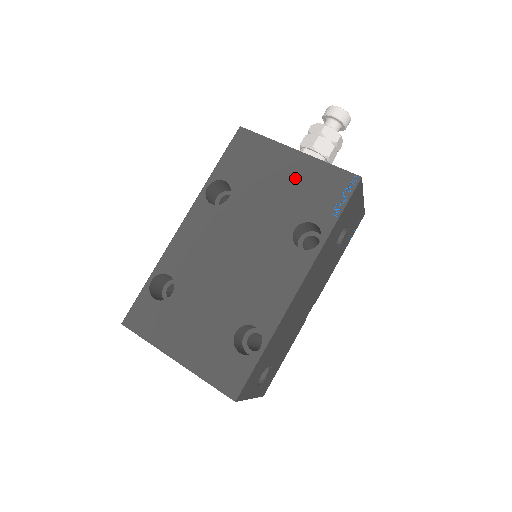
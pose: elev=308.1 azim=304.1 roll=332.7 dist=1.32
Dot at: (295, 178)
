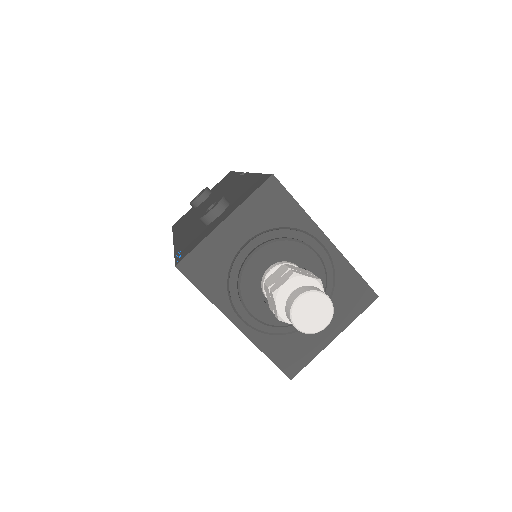
Dot at: occluded
